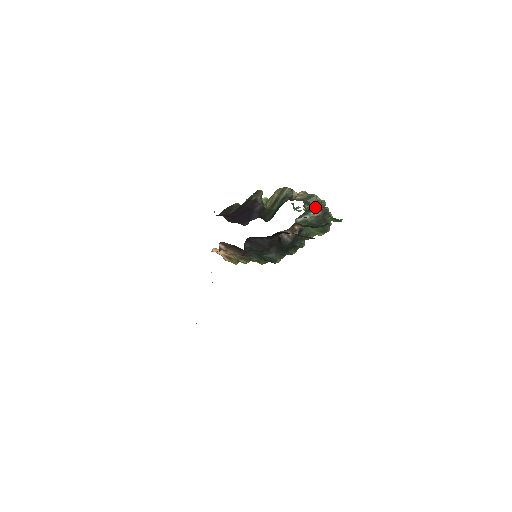
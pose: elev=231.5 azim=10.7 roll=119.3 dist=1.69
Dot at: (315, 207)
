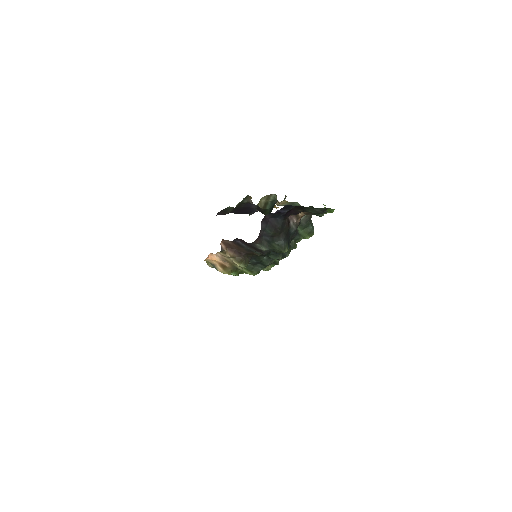
Dot at: occluded
